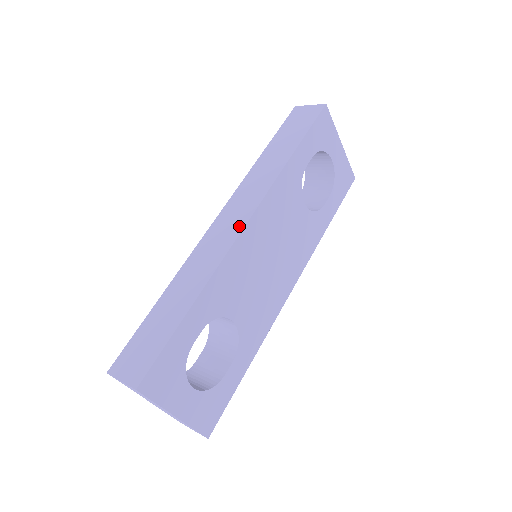
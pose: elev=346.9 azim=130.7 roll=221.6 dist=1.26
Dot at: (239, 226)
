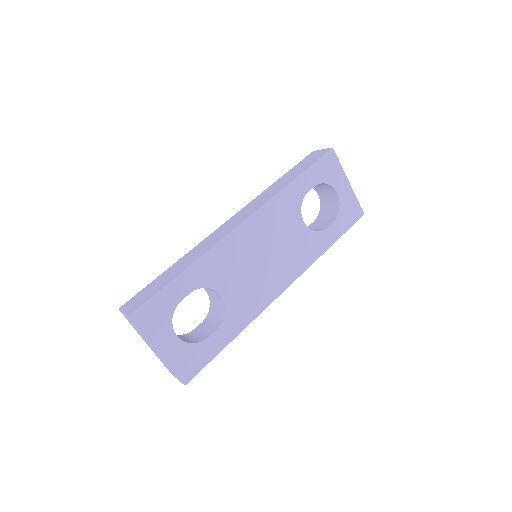
Dot at: (237, 224)
